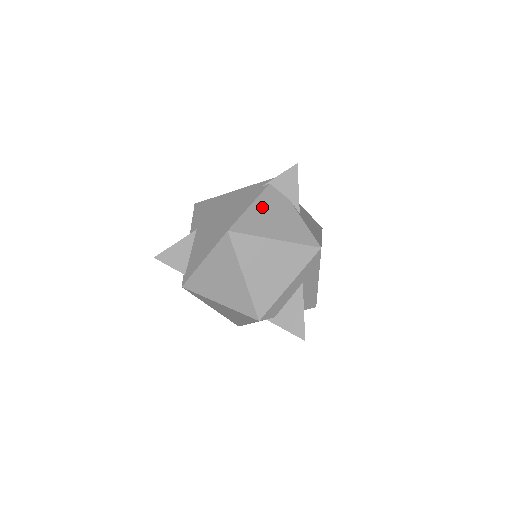
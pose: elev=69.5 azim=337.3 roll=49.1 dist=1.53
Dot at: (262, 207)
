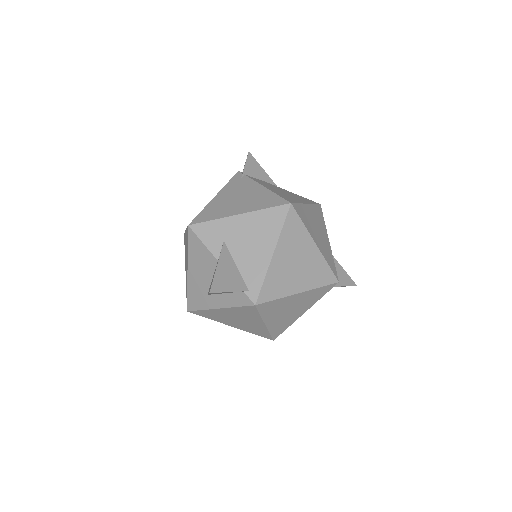
Dot at: (270, 187)
